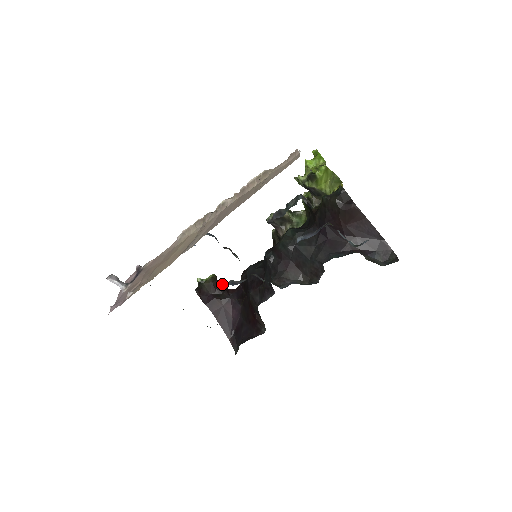
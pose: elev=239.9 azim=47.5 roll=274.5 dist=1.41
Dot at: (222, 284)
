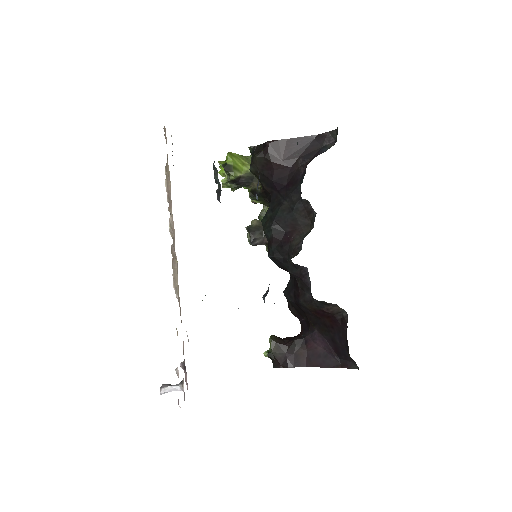
Dot at: (287, 337)
